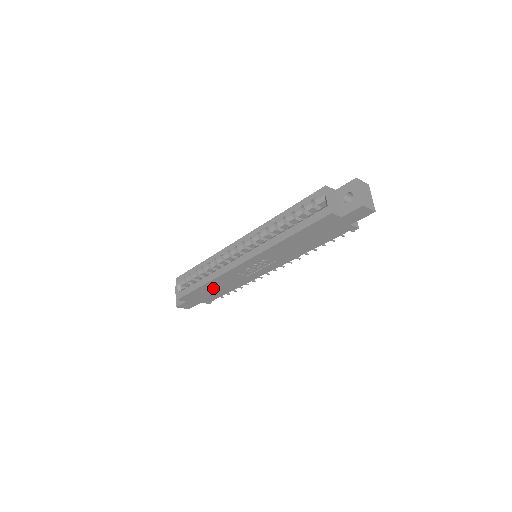
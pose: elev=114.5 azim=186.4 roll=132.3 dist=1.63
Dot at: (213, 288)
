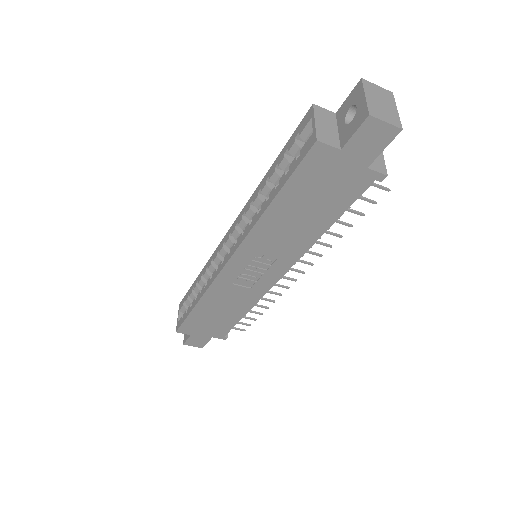
Dot at: (213, 312)
